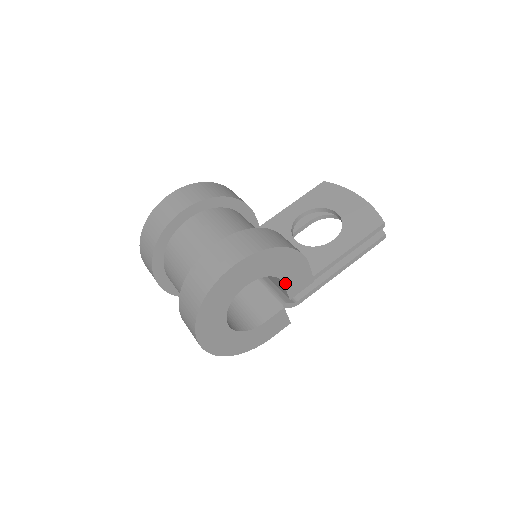
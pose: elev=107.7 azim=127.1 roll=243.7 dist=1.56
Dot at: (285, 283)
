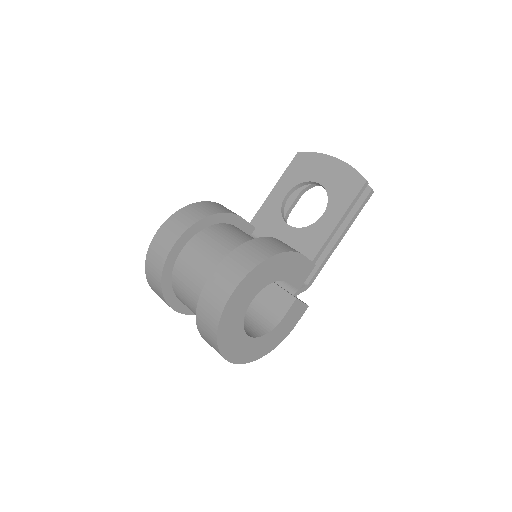
Dot at: (288, 281)
